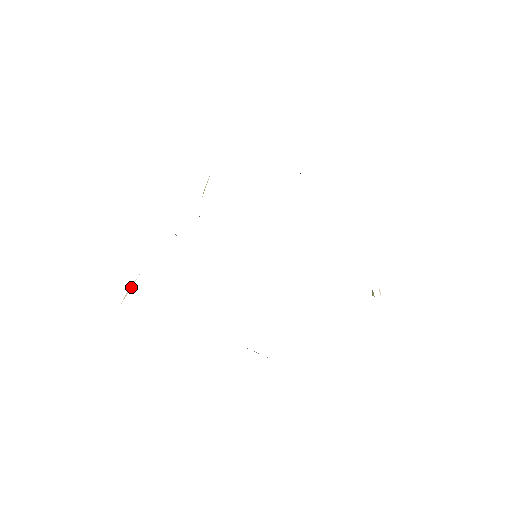
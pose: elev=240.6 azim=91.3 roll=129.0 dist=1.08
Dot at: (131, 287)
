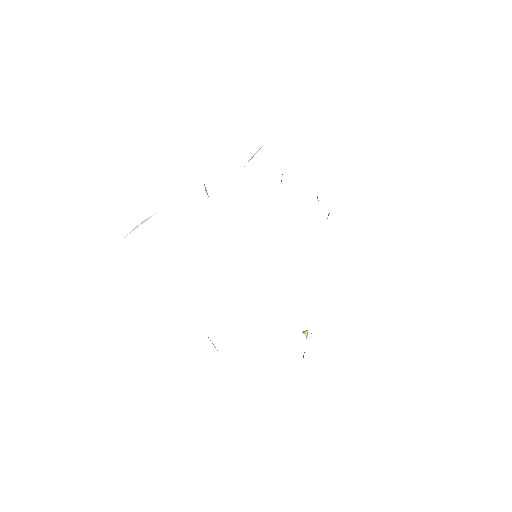
Dot at: occluded
